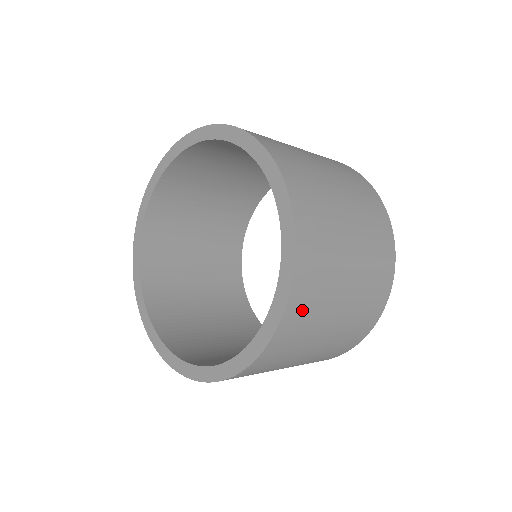
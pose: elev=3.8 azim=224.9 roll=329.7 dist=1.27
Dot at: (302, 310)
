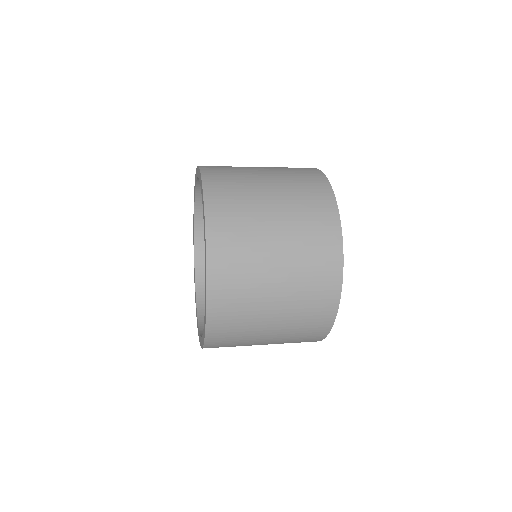
Dot at: (222, 343)
